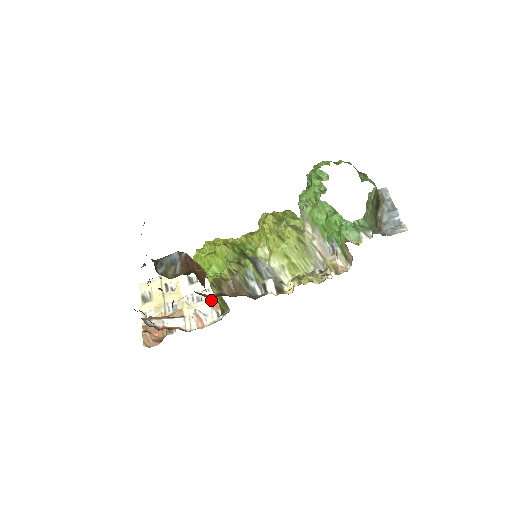
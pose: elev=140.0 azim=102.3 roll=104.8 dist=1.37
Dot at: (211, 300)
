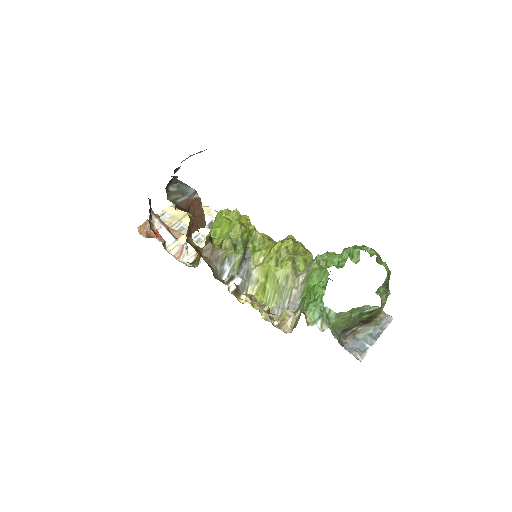
Dot at: occluded
